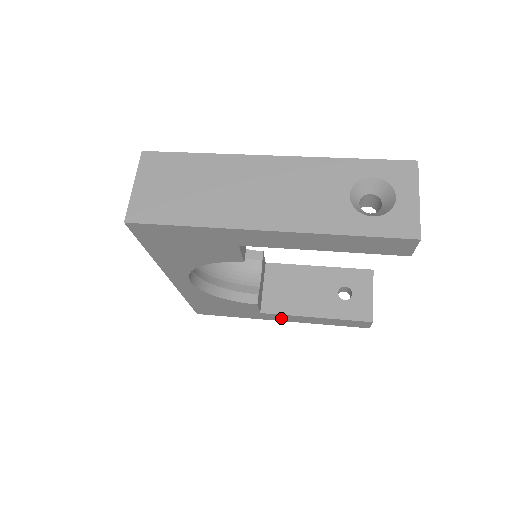
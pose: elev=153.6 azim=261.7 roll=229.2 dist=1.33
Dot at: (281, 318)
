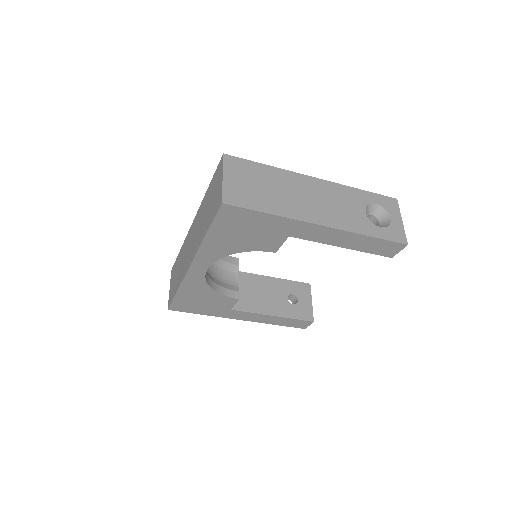
Dot at: (243, 316)
